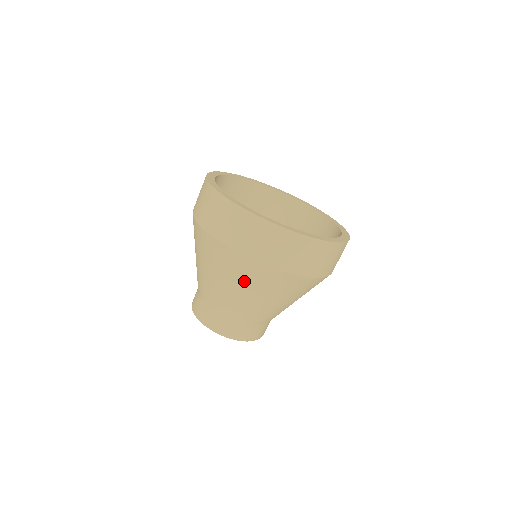
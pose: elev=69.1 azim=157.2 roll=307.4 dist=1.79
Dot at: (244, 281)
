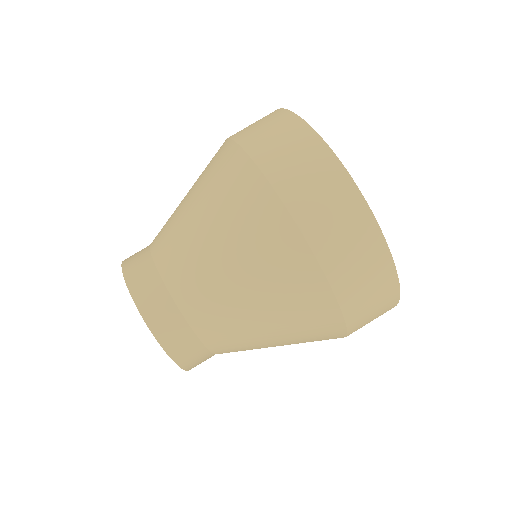
Dot at: (294, 322)
